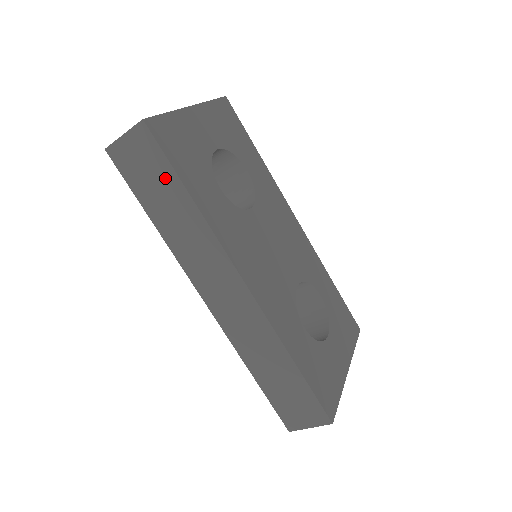
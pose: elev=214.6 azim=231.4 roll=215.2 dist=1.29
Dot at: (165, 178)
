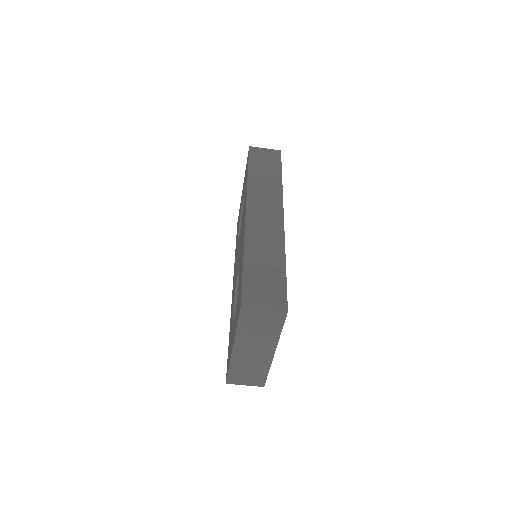
Dot at: (274, 166)
